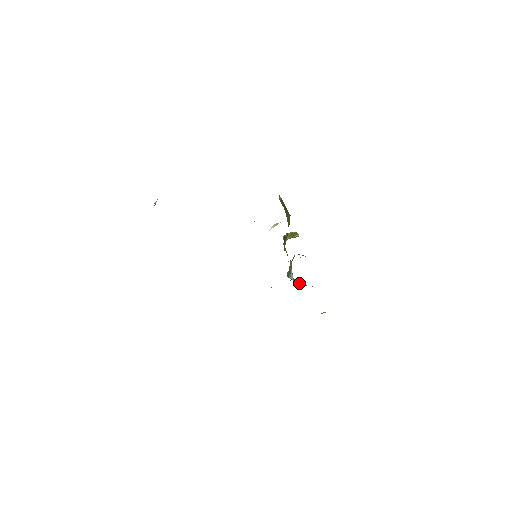
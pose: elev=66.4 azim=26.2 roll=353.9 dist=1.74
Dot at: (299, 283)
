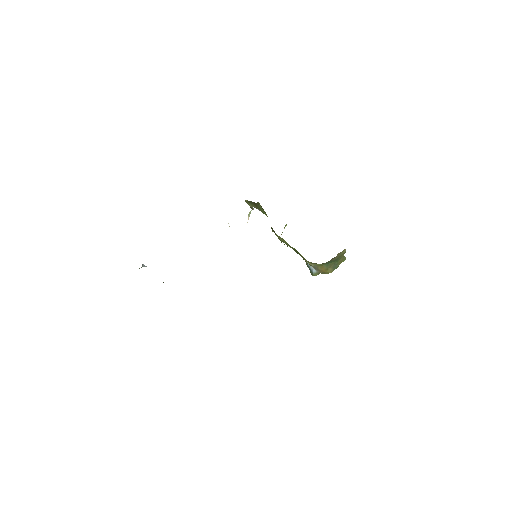
Dot at: (319, 264)
